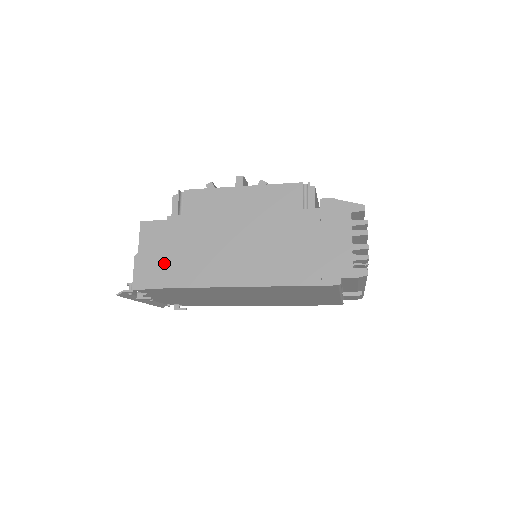
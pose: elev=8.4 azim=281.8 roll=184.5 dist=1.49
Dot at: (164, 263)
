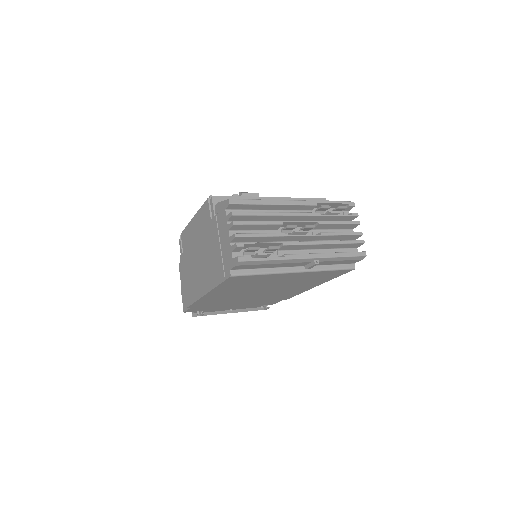
Dot at: (184, 290)
